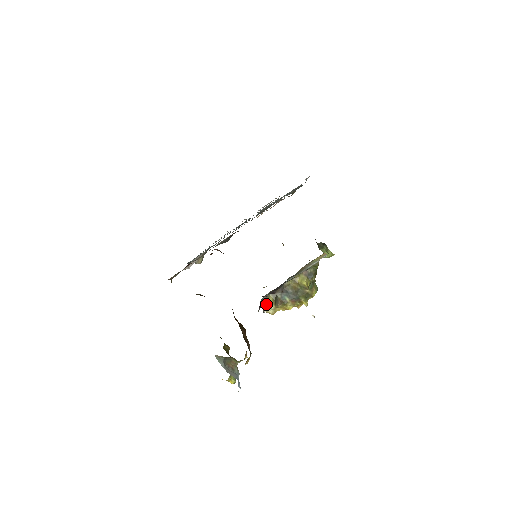
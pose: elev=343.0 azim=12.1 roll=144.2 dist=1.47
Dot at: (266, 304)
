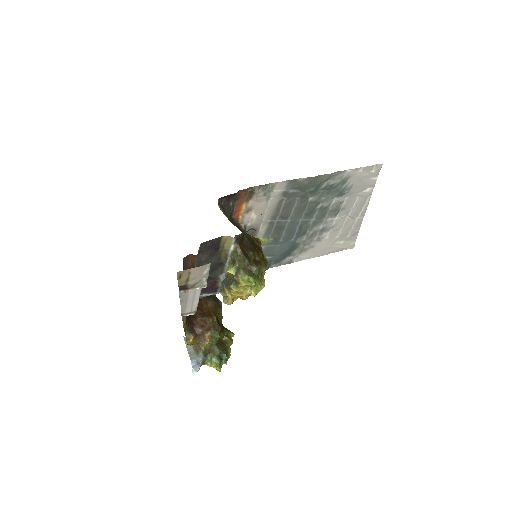
Dot at: occluded
